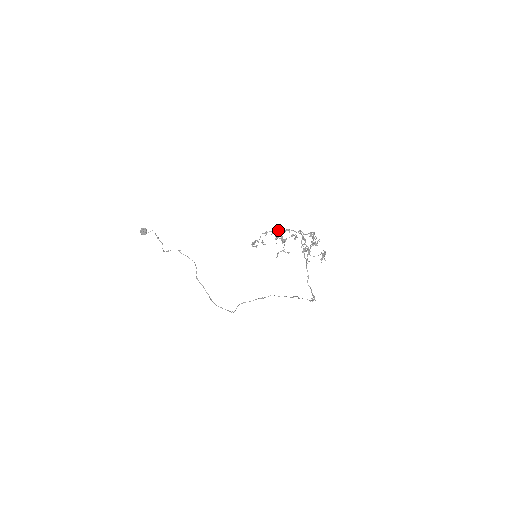
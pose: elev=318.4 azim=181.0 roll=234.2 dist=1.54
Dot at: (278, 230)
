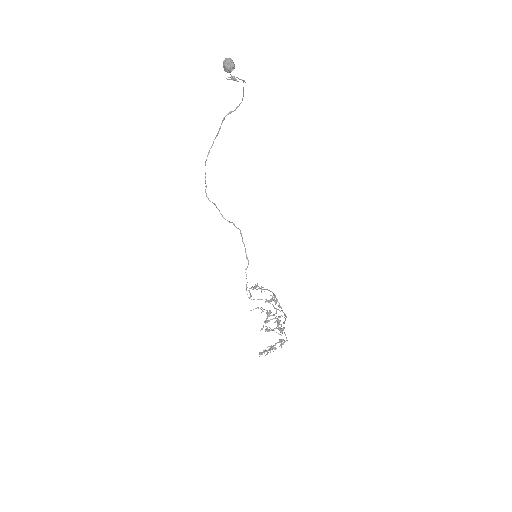
Dot at: (276, 312)
